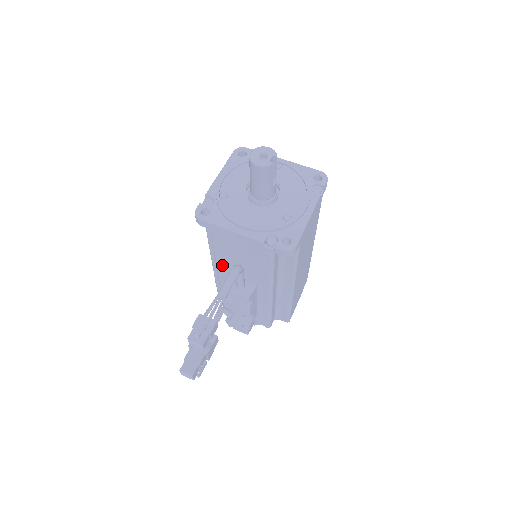
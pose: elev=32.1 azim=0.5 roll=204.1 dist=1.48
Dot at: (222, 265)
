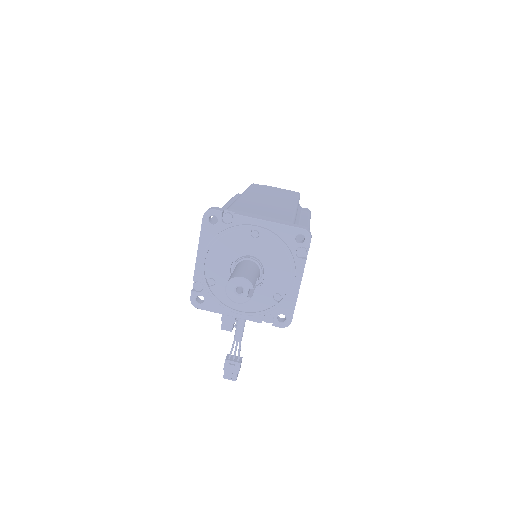
Dot at: occluded
